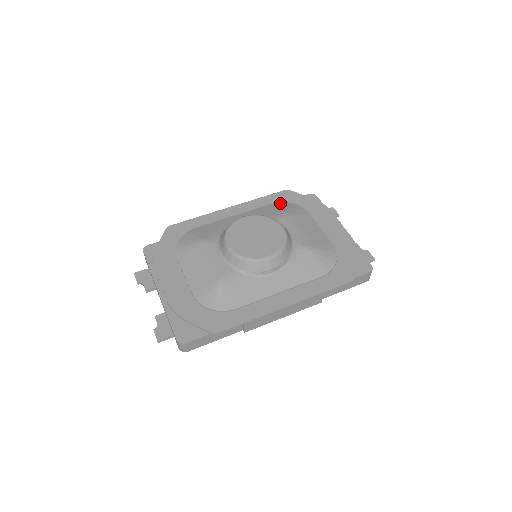
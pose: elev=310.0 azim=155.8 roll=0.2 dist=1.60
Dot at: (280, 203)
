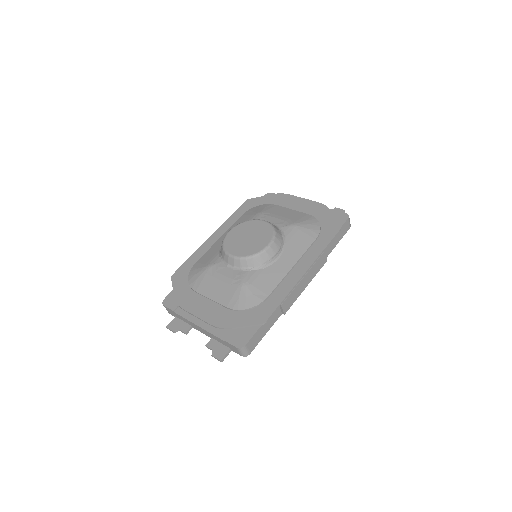
Dot at: (248, 211)
